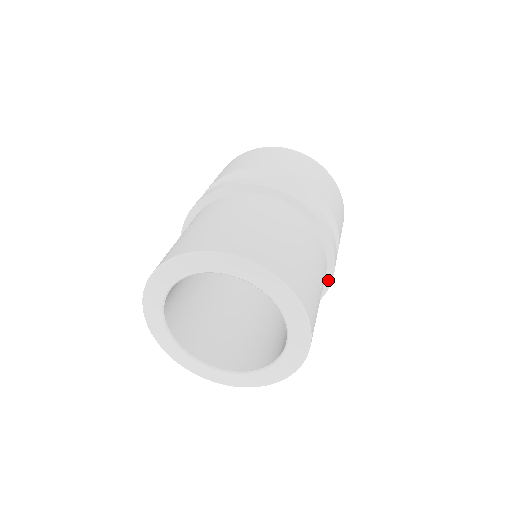
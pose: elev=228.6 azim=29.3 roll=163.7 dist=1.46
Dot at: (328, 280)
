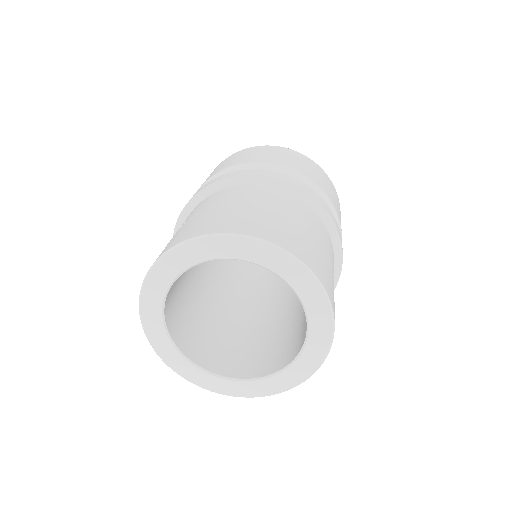
Dot at: (338, 249)
